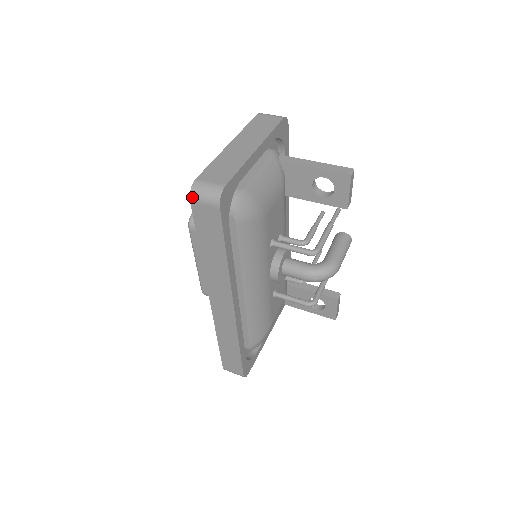
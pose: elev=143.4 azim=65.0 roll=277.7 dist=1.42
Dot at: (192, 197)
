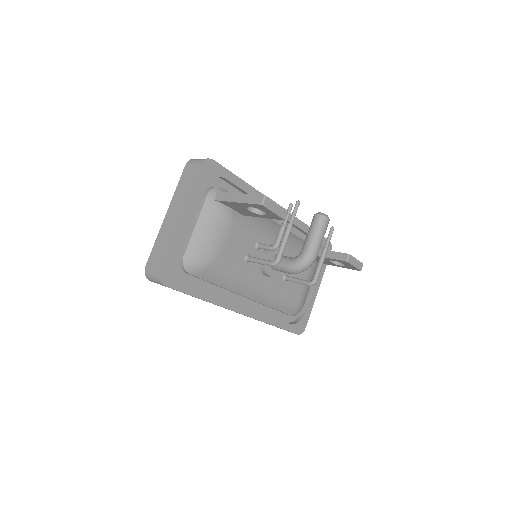
Dot at: (149, 280)
